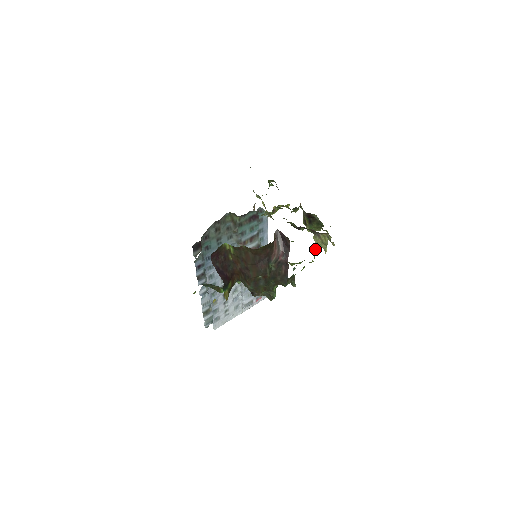
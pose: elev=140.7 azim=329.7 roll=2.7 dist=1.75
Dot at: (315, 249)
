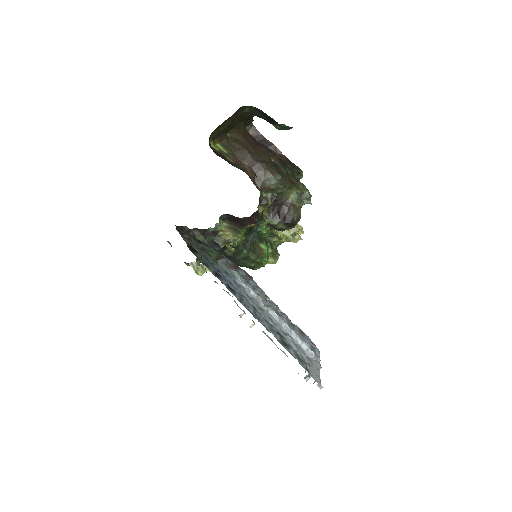
Dot at: occluded
